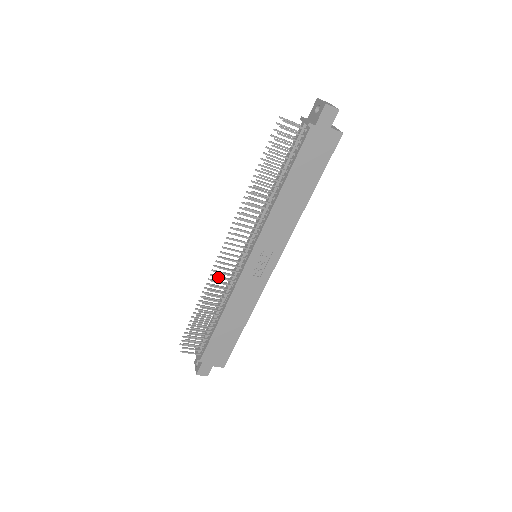
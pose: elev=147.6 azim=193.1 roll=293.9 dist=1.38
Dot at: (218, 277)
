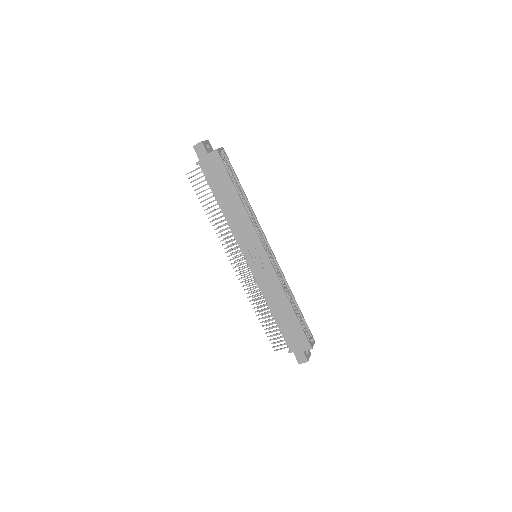
Dot at: (245, 285)
